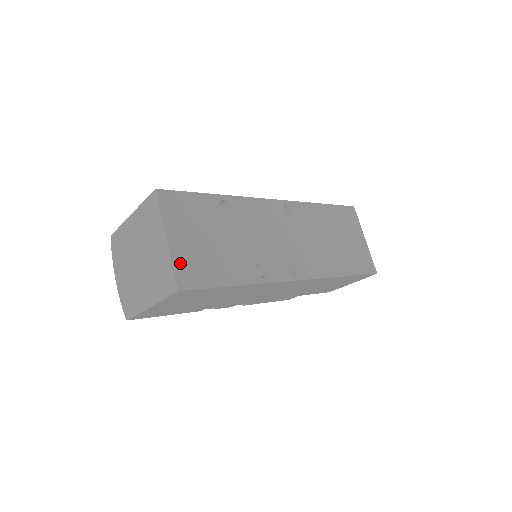
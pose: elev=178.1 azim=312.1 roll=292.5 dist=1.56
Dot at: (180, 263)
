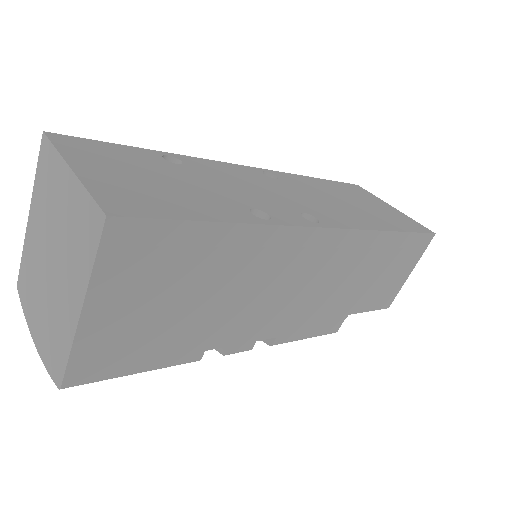
Dot at: (103, 191)
